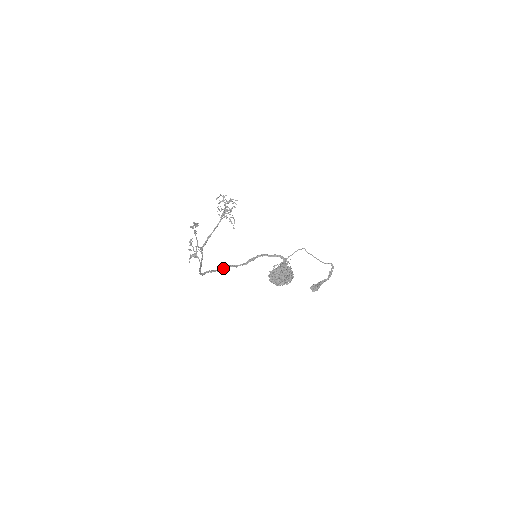
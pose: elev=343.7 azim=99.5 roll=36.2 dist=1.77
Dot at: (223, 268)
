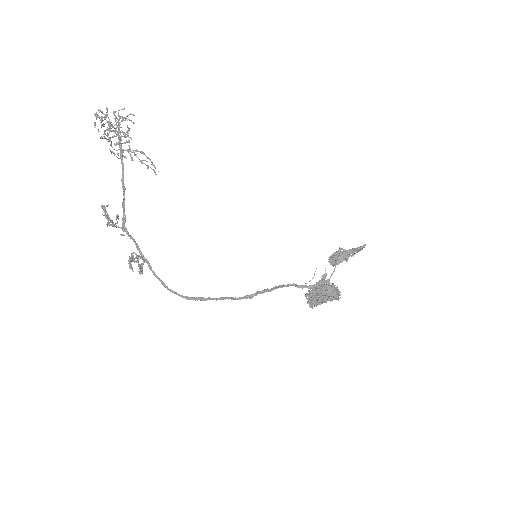
Dot at: occluded
